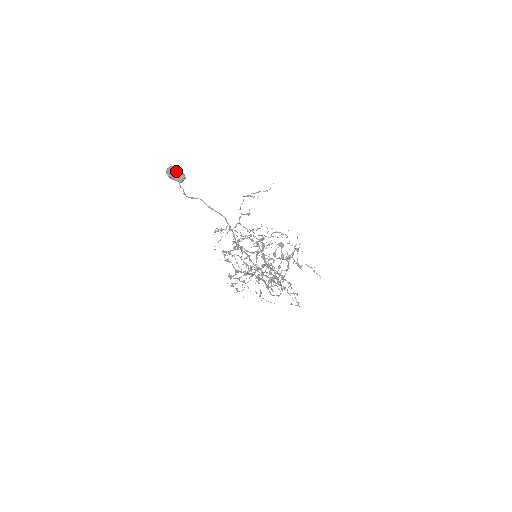
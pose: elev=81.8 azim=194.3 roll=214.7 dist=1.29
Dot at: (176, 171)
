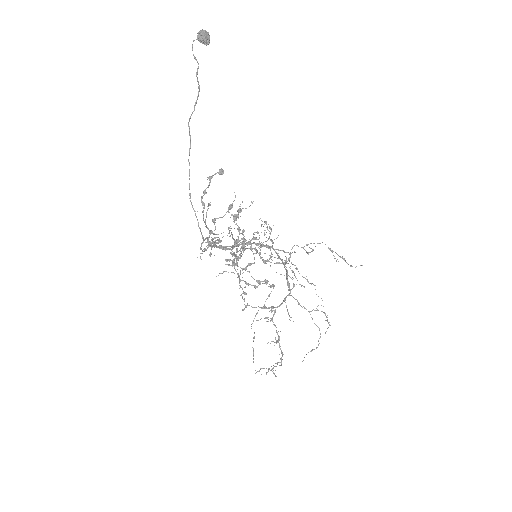
Dot at: (204, 32)
